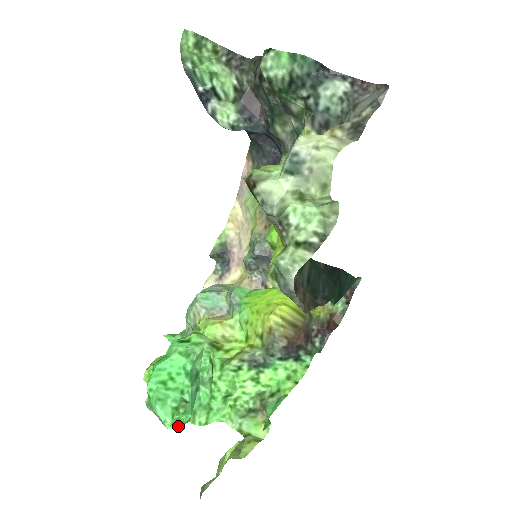
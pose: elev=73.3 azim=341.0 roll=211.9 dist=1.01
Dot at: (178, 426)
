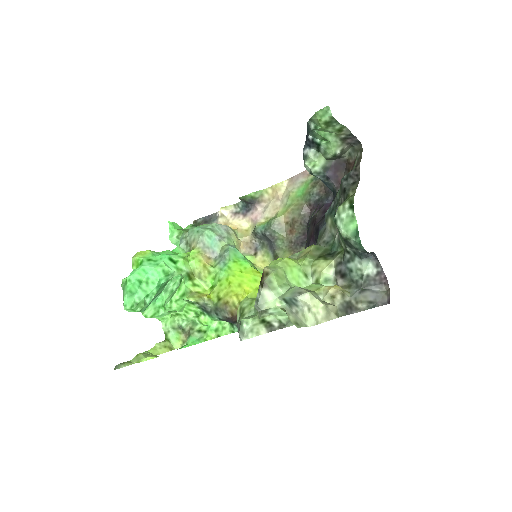
Dot at: occluded
